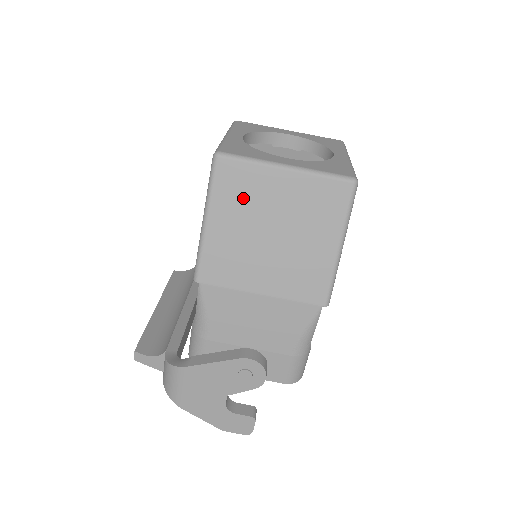
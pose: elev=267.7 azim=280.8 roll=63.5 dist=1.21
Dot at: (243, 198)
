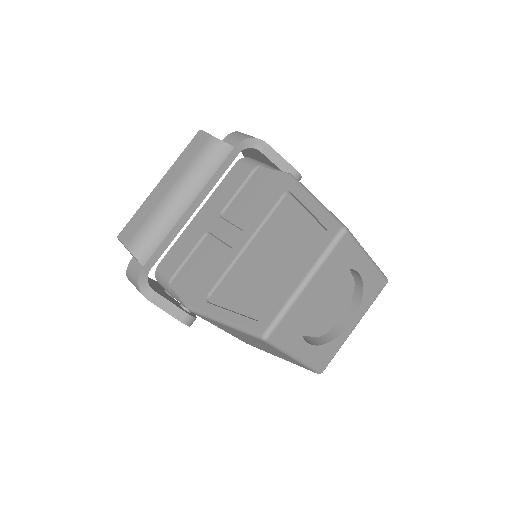
Dot at: (255, 340)
